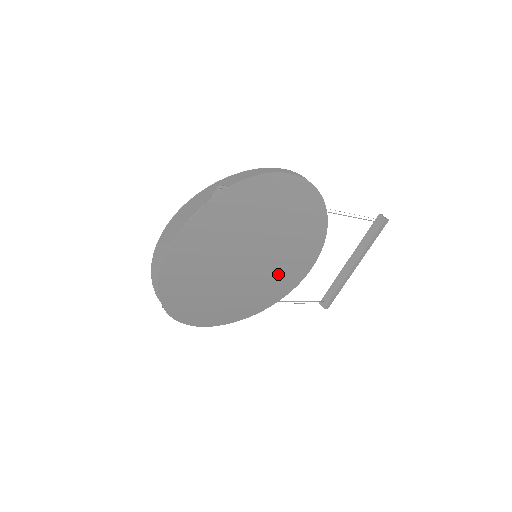
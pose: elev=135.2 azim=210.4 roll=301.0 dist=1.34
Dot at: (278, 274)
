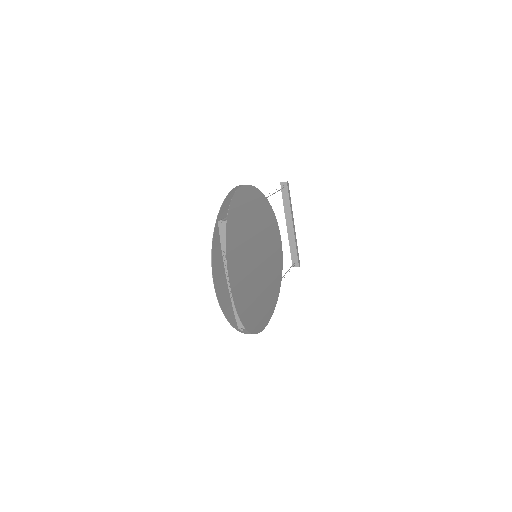
Dot at: (272, 258)
